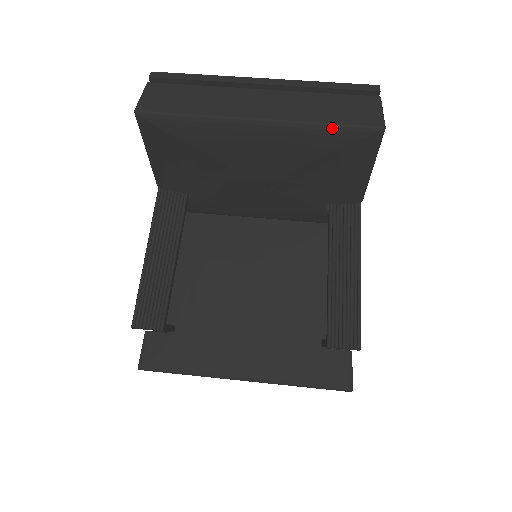
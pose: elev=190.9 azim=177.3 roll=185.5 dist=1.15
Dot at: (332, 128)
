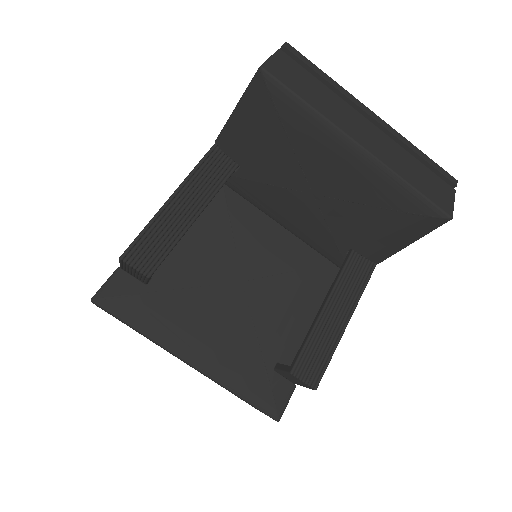
Dot at: (413, 192)
